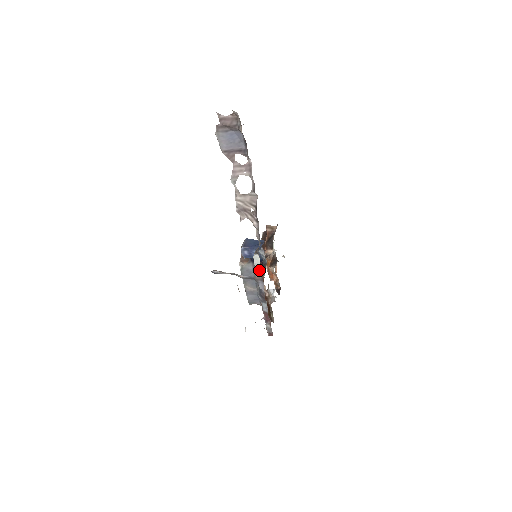
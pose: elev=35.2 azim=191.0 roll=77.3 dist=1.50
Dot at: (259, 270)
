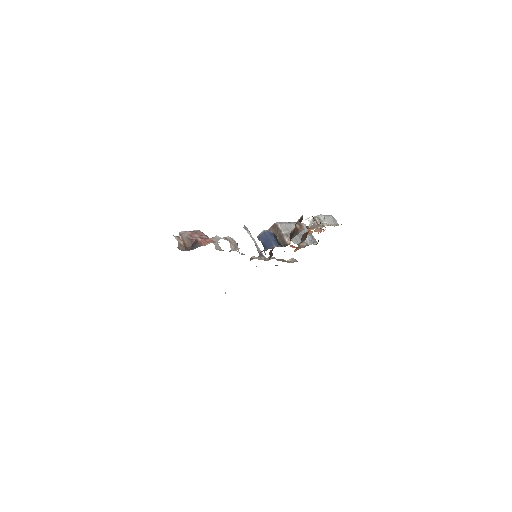
Dot at: occluded
